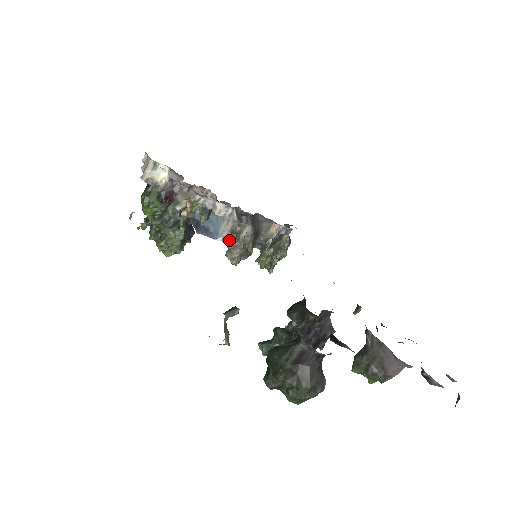
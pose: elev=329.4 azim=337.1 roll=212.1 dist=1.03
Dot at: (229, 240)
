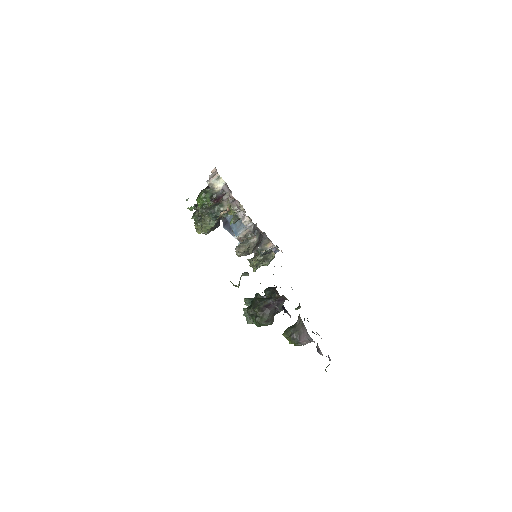
Dot at: (240, 240)
